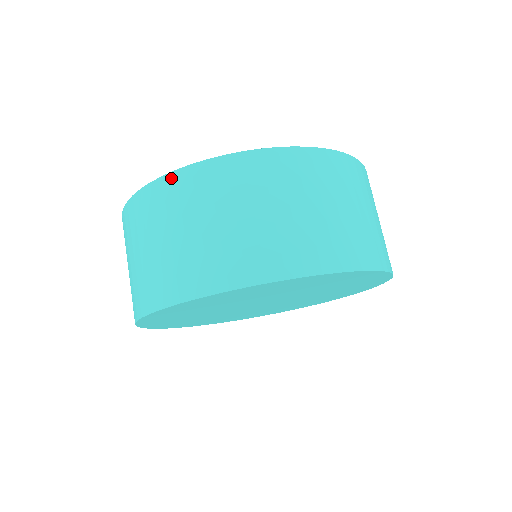
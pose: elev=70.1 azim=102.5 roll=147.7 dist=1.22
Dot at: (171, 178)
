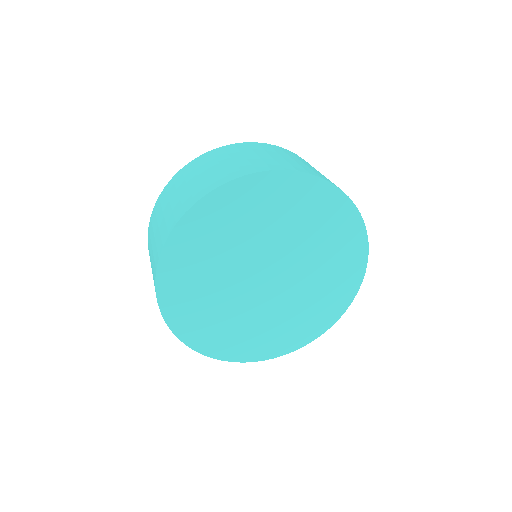
Dot at: (150, 222)
